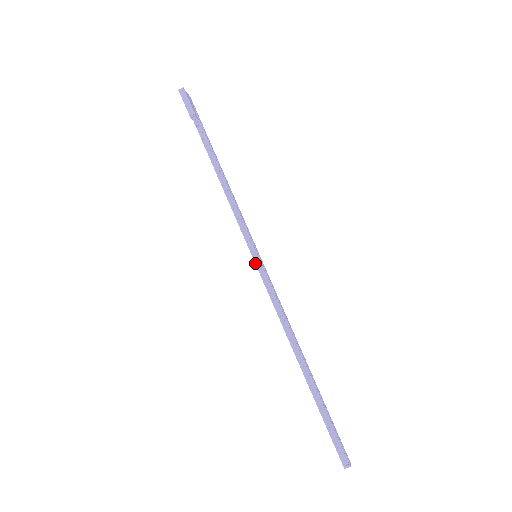
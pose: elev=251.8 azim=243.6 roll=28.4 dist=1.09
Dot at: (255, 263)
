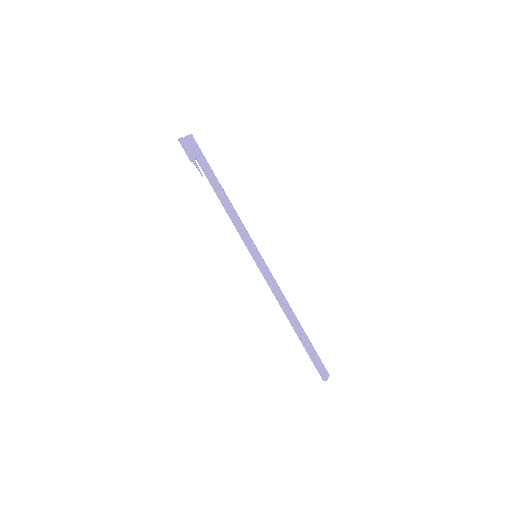
Dot at: (255, 262)
